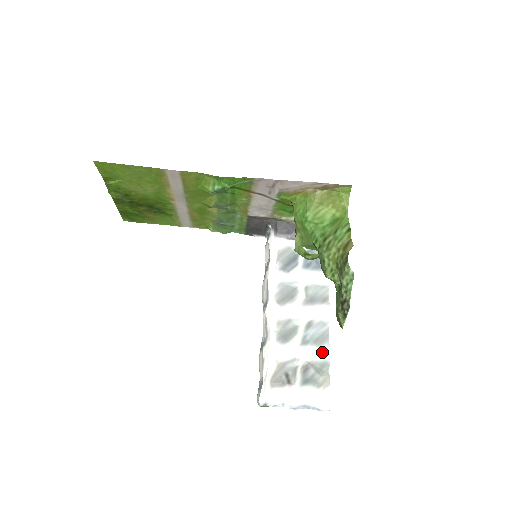
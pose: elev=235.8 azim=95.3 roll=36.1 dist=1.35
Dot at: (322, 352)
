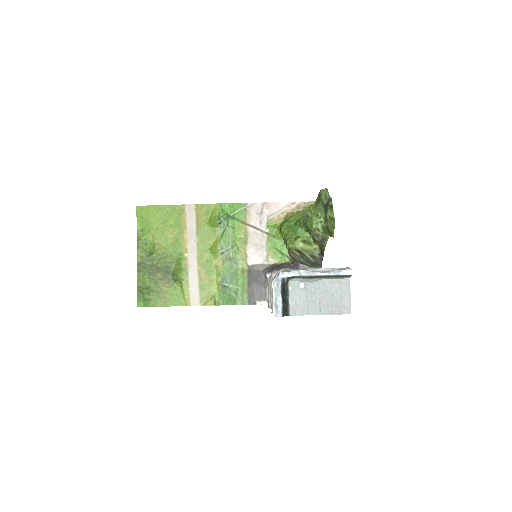
Dot at: occluded
